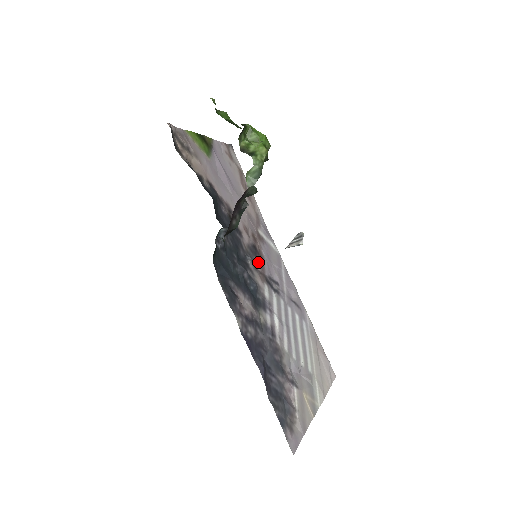
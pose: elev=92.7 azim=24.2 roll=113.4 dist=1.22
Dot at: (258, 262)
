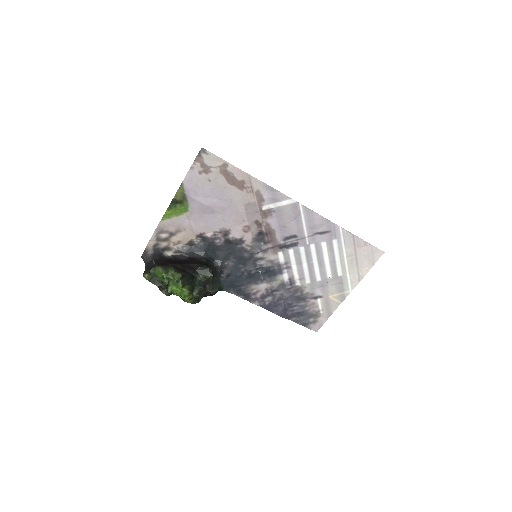
Dot at: (267, 242)
